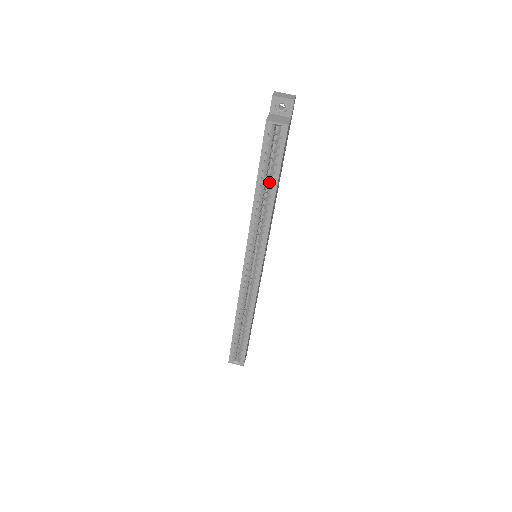
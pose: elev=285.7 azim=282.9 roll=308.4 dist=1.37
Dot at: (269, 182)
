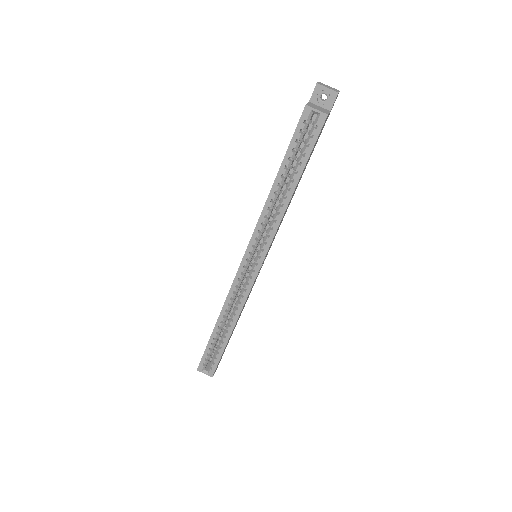
Dot at: (292, 173)
